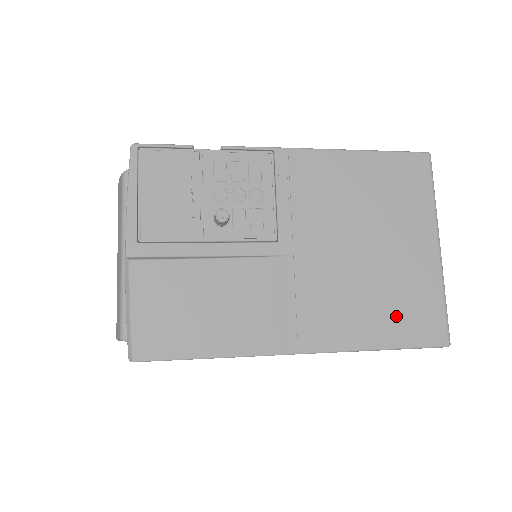
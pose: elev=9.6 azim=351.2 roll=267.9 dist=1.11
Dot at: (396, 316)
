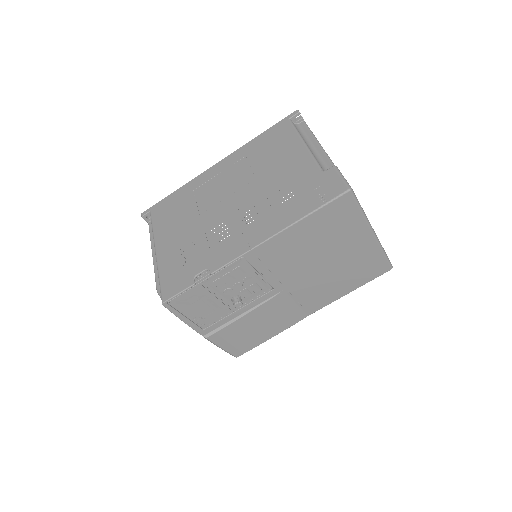
Dot at: (356, 276)
